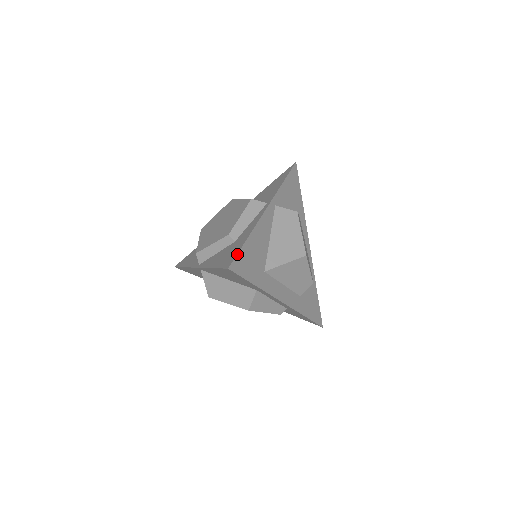
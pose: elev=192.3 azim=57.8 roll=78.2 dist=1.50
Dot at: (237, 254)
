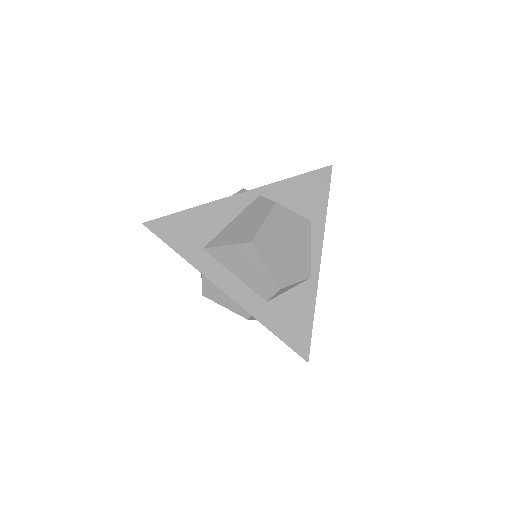
Dot at: (163, 217)
